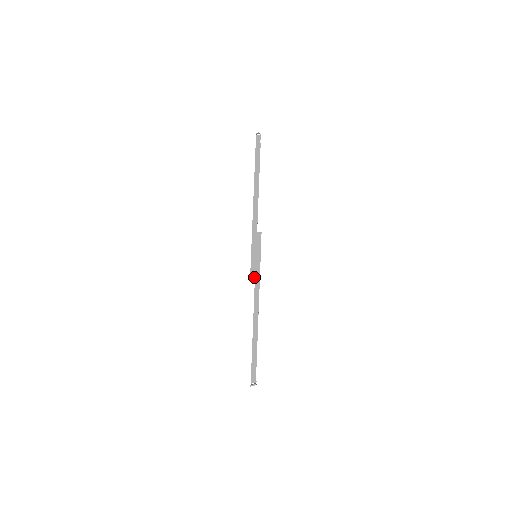
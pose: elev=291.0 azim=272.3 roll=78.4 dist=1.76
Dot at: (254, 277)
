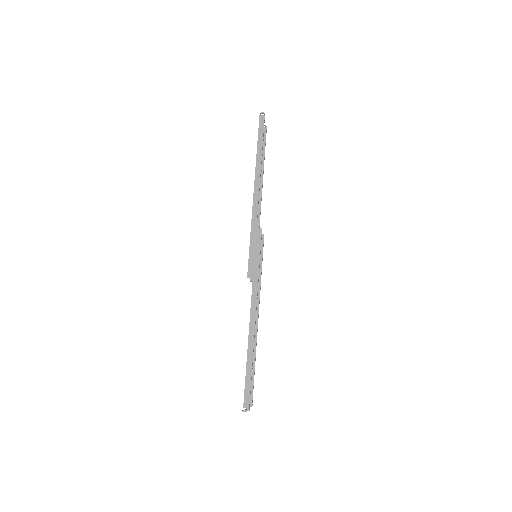
Dot at: occluded
